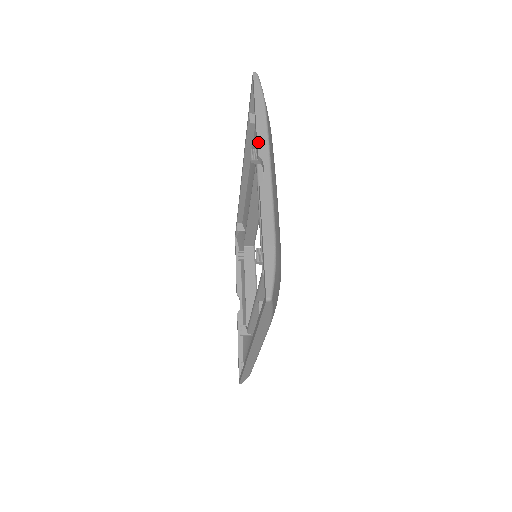
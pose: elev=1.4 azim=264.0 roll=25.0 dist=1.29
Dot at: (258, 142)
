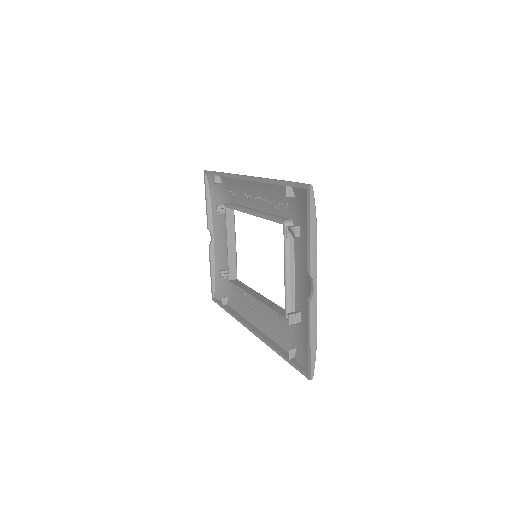
Dot at: (311, 263)
